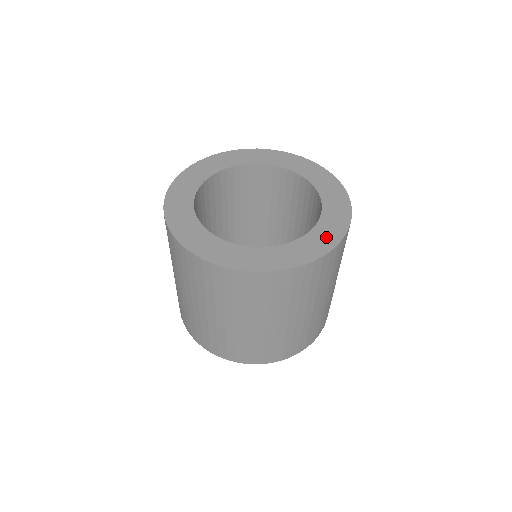
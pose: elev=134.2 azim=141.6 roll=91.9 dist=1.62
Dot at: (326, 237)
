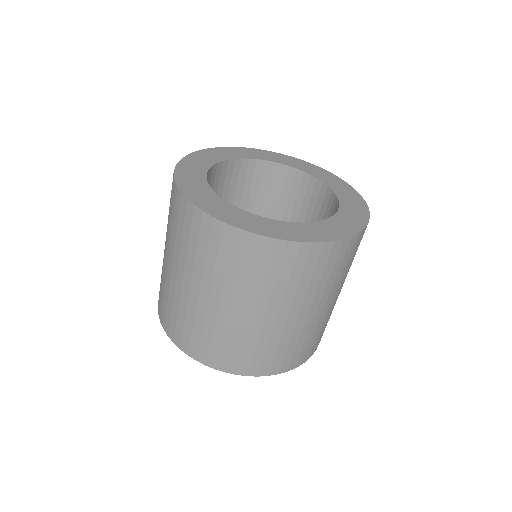
Dot at: (355, 203)
